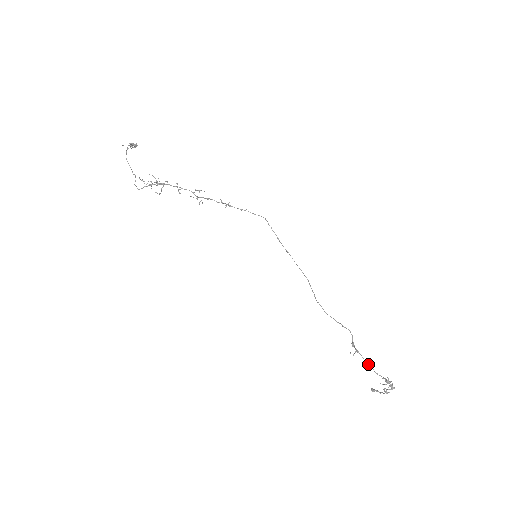
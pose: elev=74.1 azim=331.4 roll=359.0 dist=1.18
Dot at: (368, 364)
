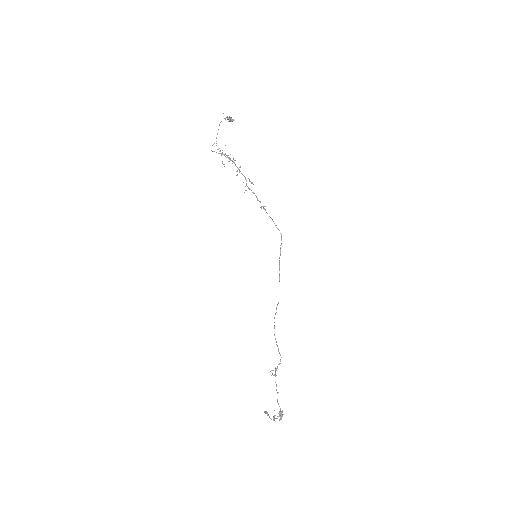
Dot at: (276, 390)
